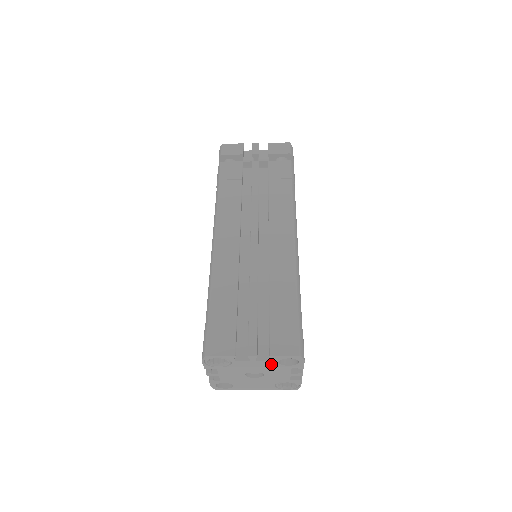
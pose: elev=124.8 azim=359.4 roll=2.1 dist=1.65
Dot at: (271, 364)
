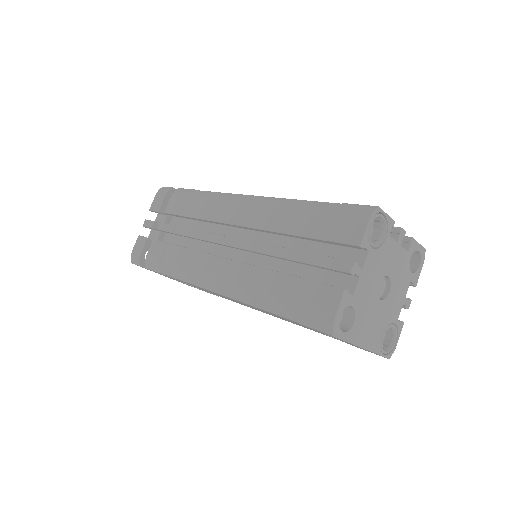
Dot at: (404, 261)
